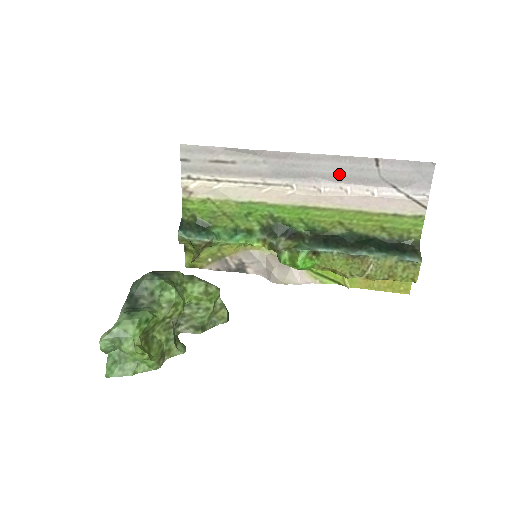
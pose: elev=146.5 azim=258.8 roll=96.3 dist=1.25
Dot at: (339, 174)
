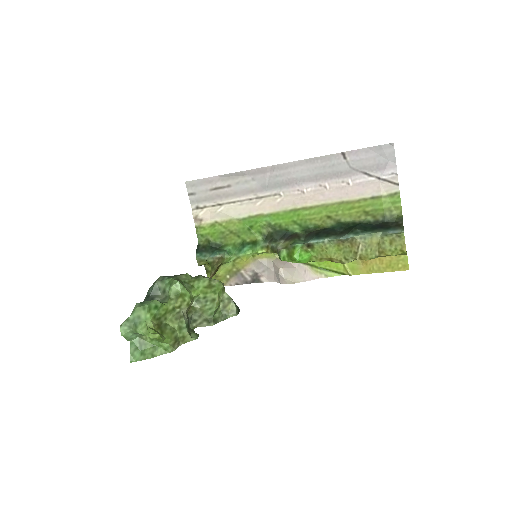
Dot at: (316, 174)
